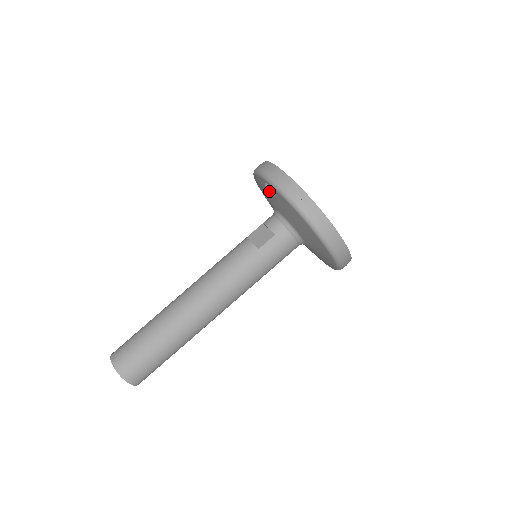
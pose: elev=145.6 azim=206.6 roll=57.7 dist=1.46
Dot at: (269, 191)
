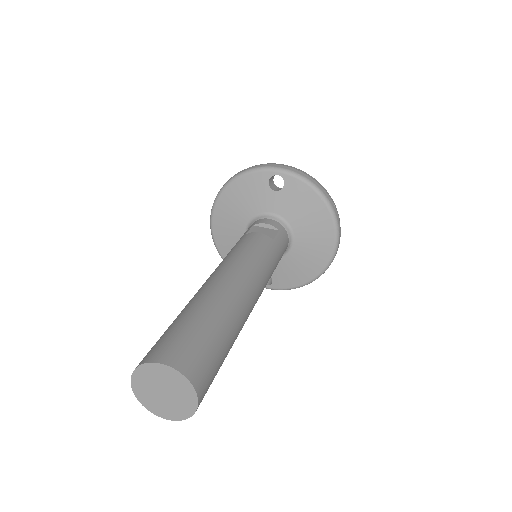
Dot at: (270, 187)
